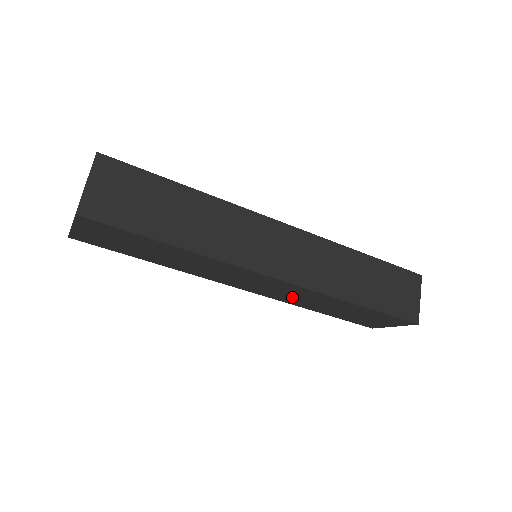
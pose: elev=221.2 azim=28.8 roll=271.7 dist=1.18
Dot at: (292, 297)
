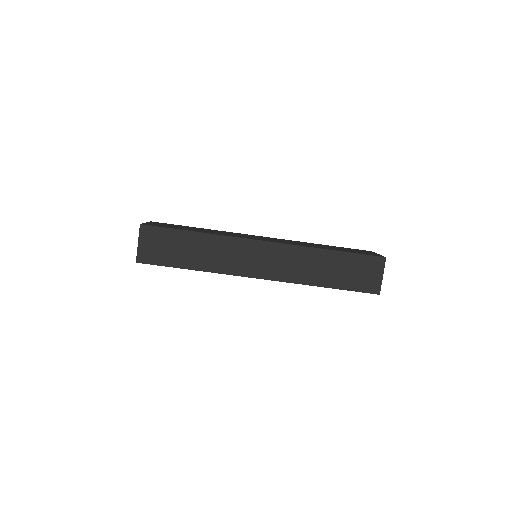
Dot at: occluded
